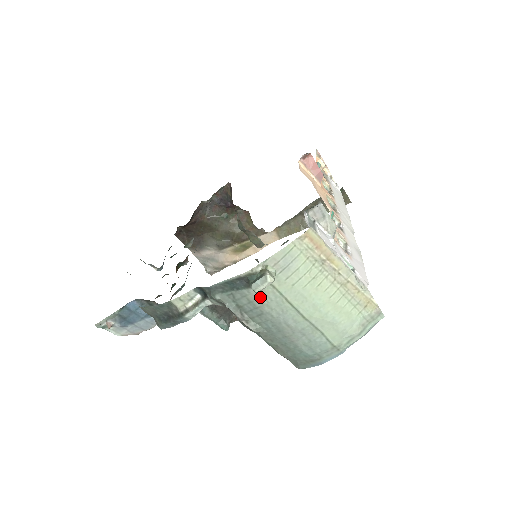
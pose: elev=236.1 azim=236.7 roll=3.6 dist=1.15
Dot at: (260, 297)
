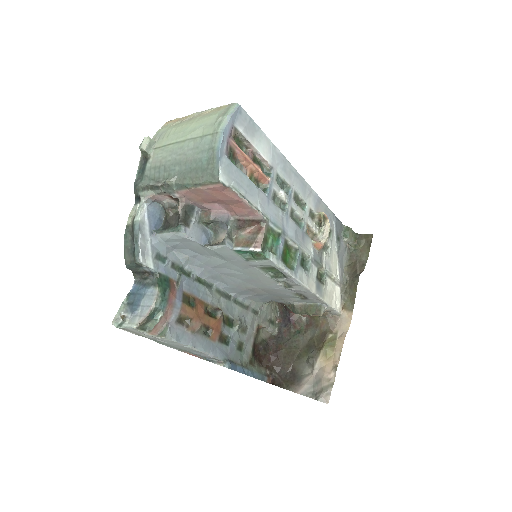
Dot at: (156, 159)
